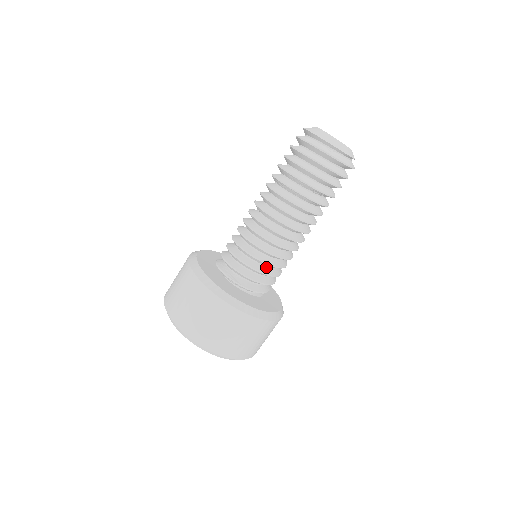
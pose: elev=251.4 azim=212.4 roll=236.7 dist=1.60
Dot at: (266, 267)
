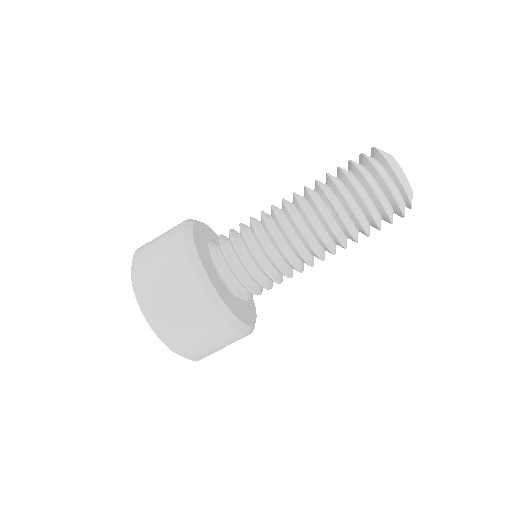
Dot at: occluded
